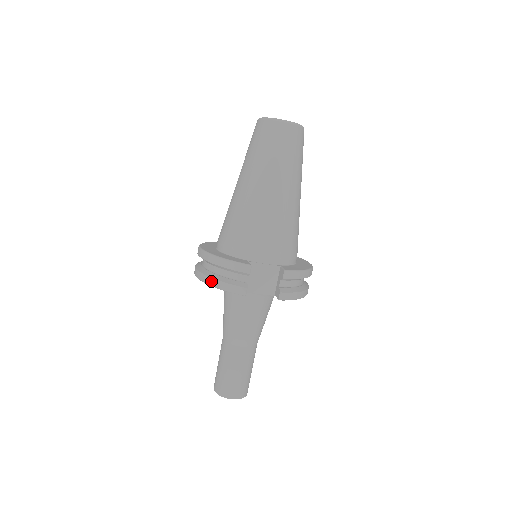
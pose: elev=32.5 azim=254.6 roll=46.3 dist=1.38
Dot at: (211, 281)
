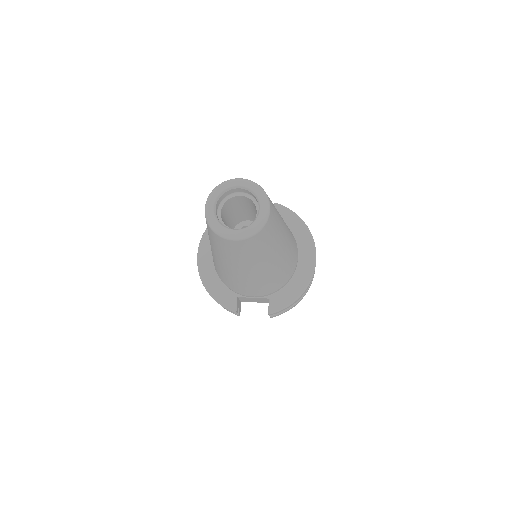
Dot at: occluded
